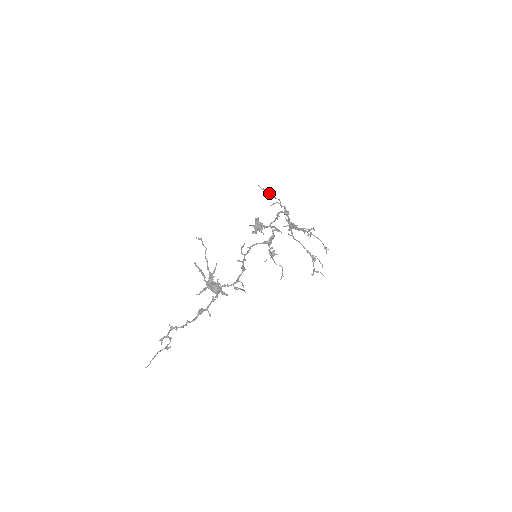
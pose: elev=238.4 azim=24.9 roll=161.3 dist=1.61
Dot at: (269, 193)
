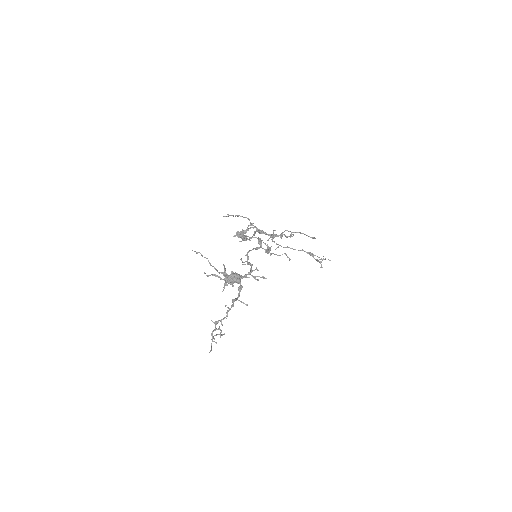
Dot at: occluded
